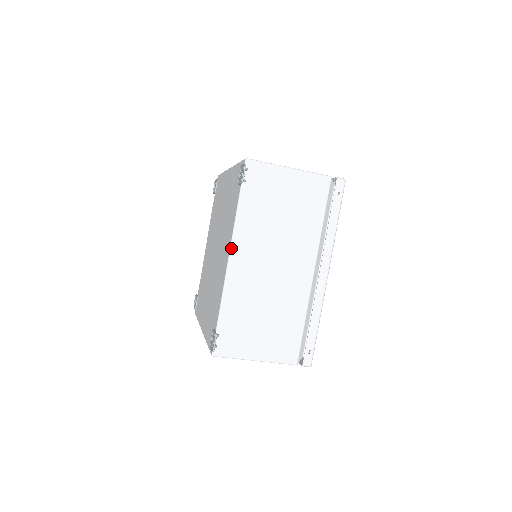
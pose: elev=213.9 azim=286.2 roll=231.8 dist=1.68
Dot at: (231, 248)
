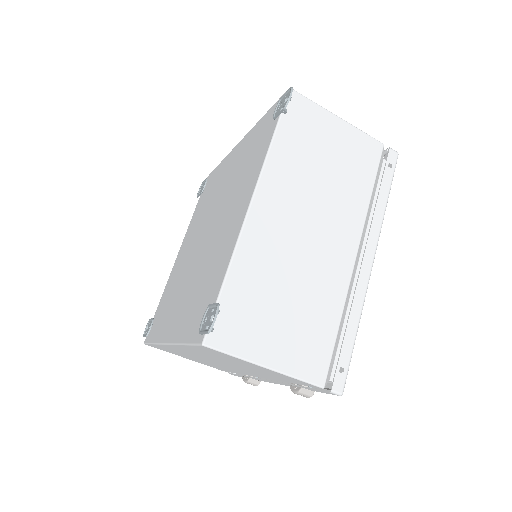
Dot at: (256, 190)
